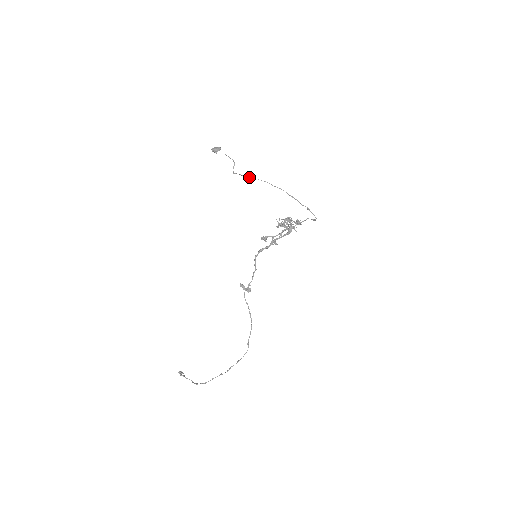
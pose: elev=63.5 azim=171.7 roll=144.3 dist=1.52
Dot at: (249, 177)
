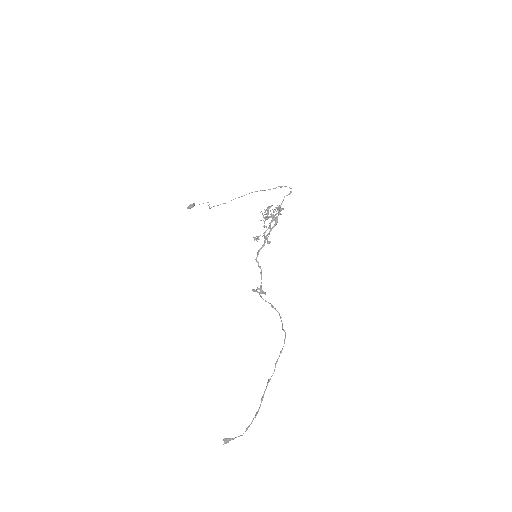
Dot at: (224, 203)
